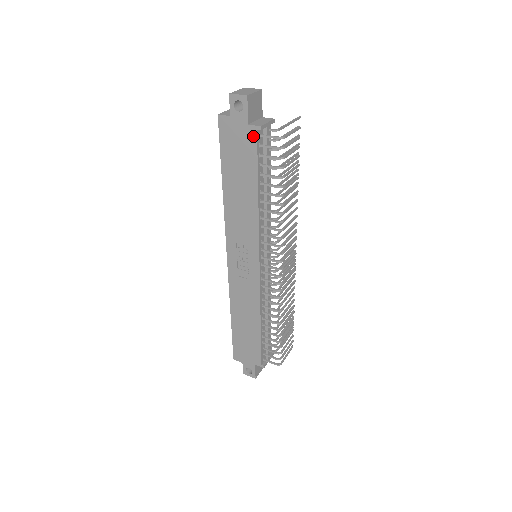
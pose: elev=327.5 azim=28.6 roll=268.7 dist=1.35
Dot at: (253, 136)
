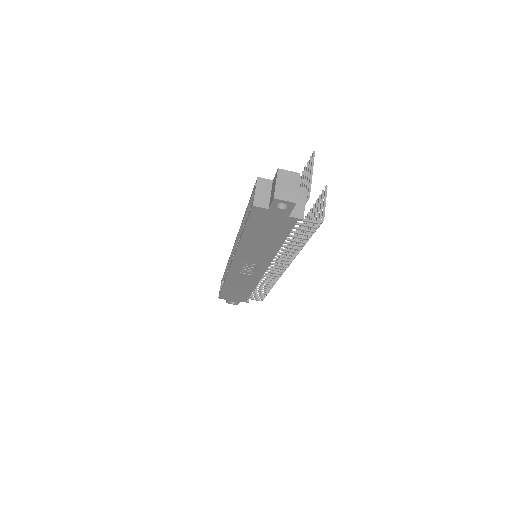
Dot at: (291, 222)
